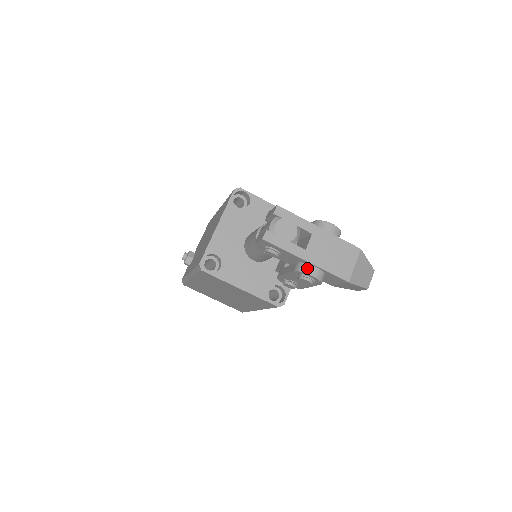
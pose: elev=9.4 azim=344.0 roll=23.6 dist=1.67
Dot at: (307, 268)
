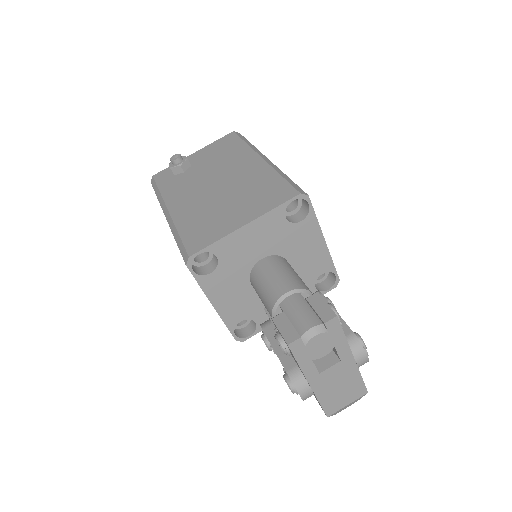
Dot at: (303, 386)
